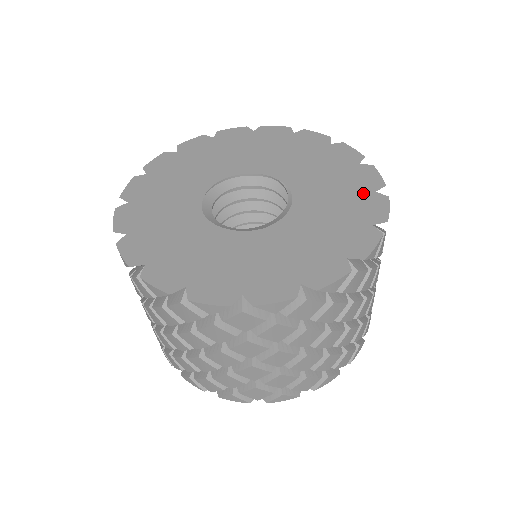
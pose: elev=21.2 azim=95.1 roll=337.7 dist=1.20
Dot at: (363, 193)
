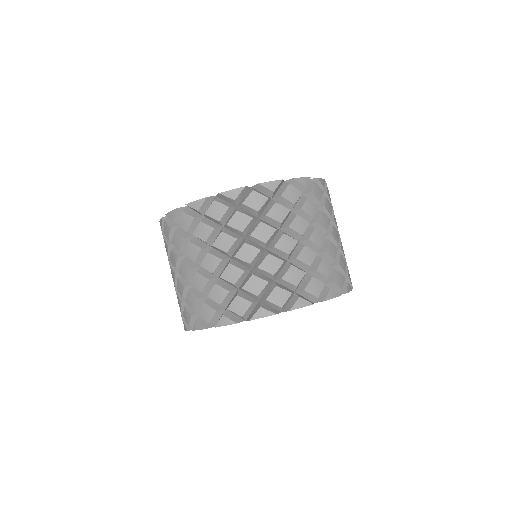
Dot at: occluded
